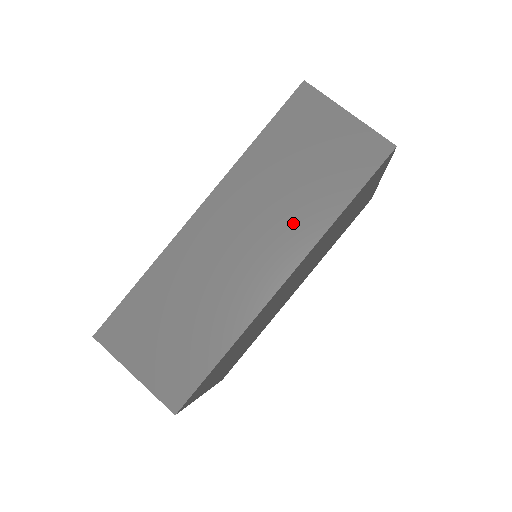
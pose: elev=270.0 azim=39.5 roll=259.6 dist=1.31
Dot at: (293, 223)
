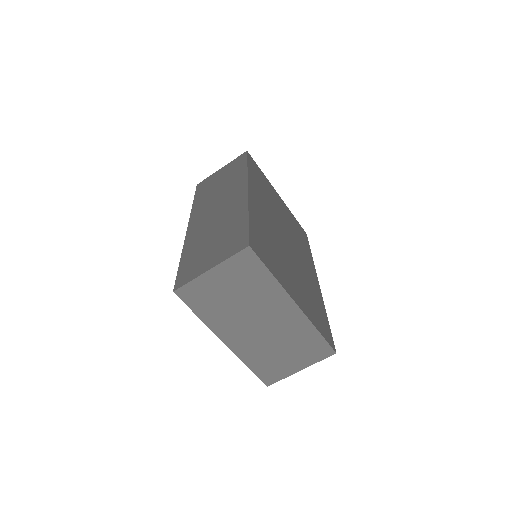
Dot at: (232, 186)
